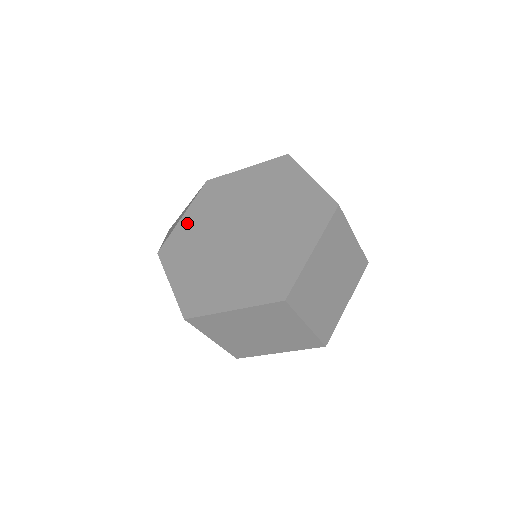
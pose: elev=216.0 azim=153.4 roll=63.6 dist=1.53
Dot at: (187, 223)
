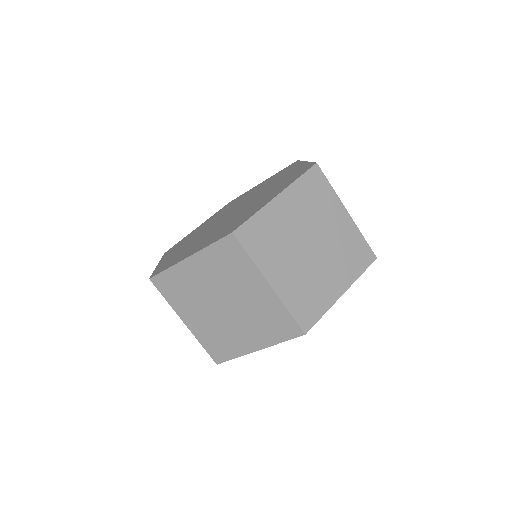
Dot at: (198, 228)
